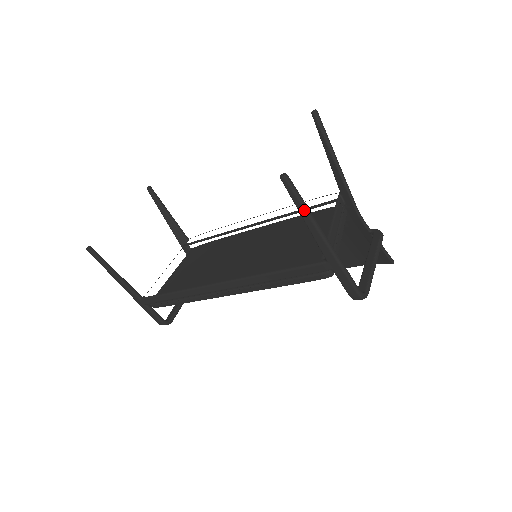
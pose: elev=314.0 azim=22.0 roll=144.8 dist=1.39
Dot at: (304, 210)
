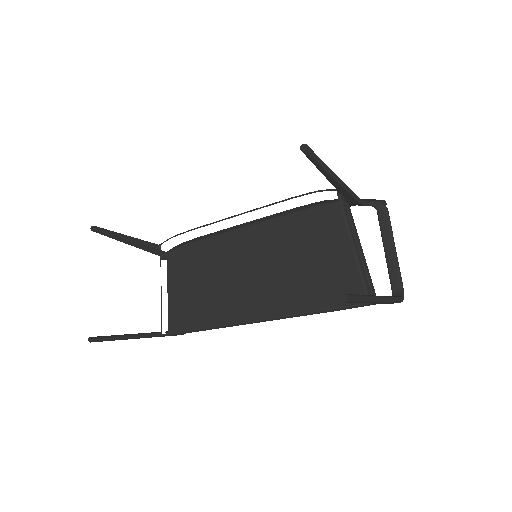
Dot at: (362, 302)
